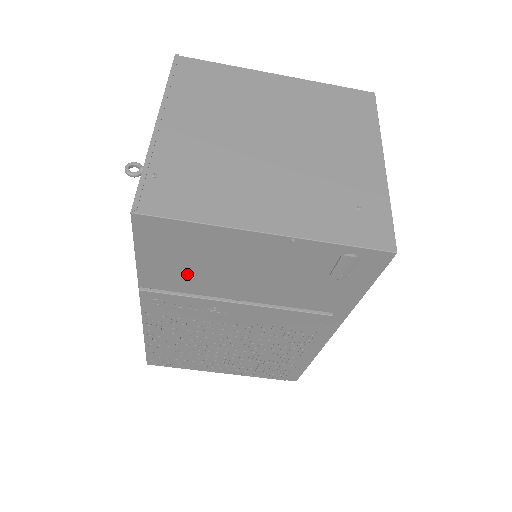
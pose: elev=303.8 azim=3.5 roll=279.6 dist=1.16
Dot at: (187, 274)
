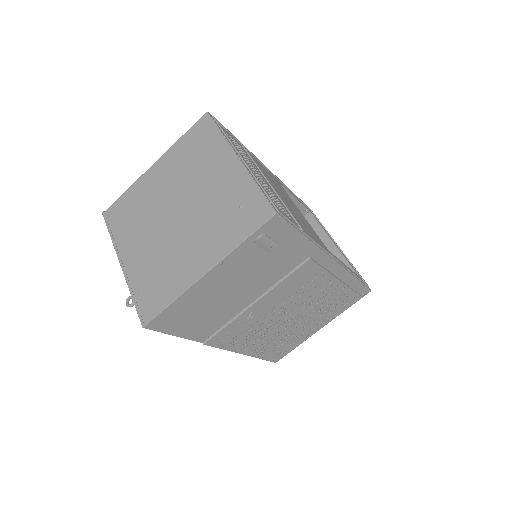
Dot at: (209, 318)
